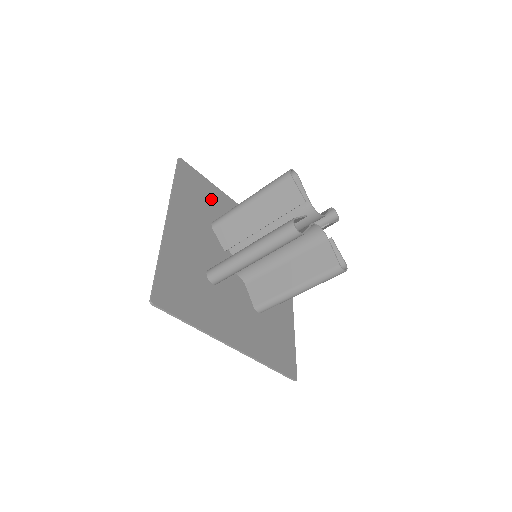
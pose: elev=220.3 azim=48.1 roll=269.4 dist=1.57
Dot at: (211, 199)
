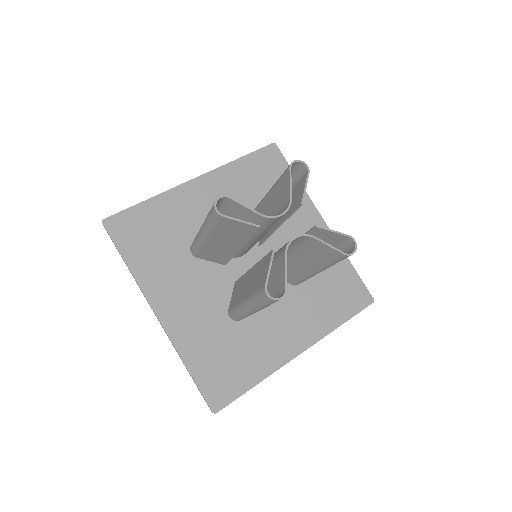
Dot at: (167, 221)
